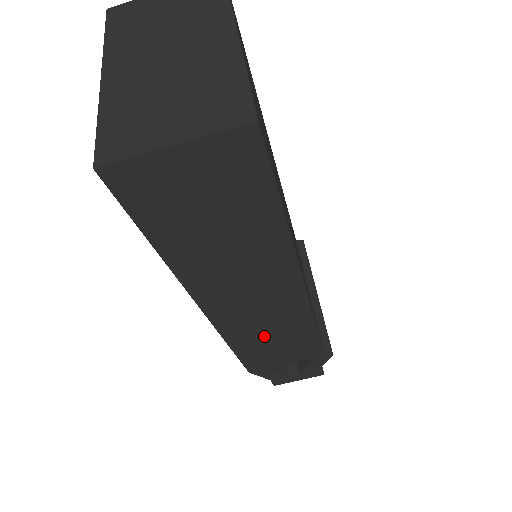
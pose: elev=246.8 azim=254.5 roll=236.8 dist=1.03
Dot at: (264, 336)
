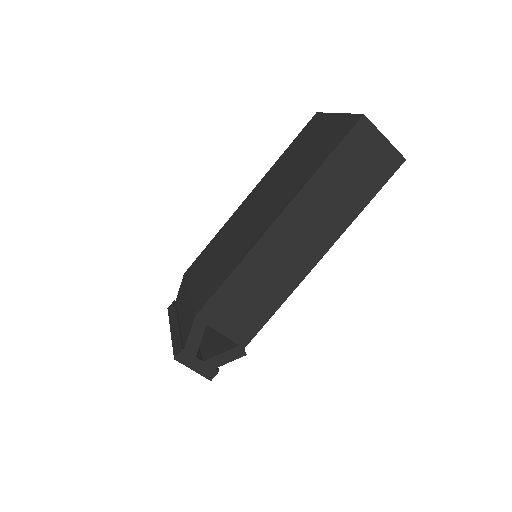
Dot at: (257, 281)
